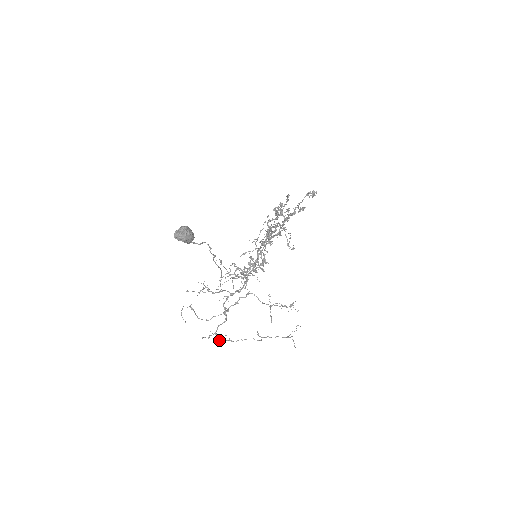
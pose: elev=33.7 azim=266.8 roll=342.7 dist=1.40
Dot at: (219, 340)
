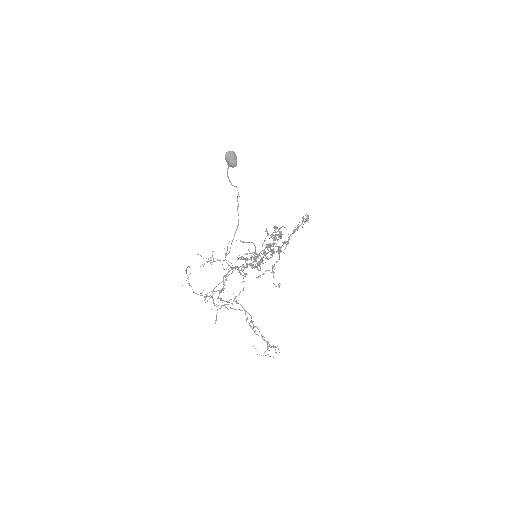
Dot at: occluded
